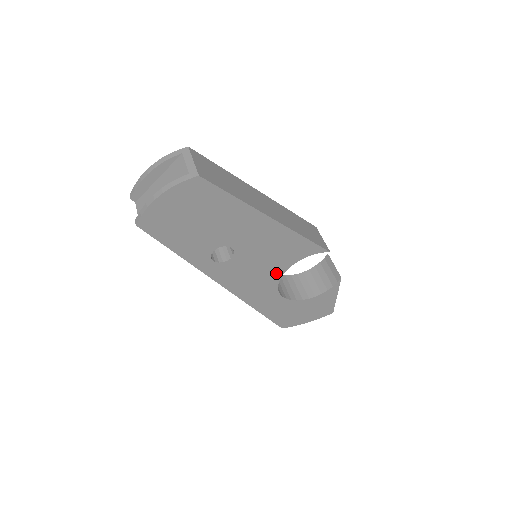
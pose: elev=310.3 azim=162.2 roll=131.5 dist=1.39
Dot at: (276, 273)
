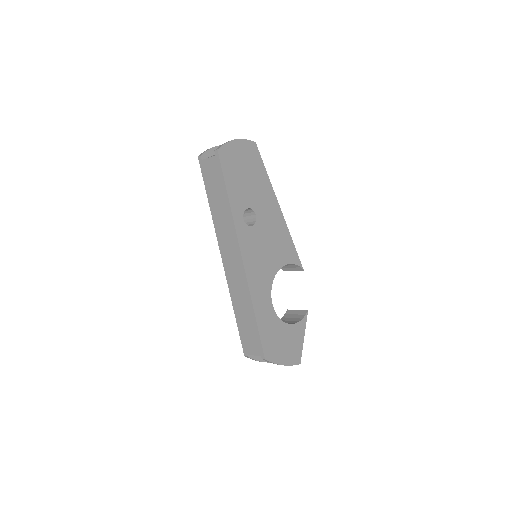
Dot at: (273, 268)
